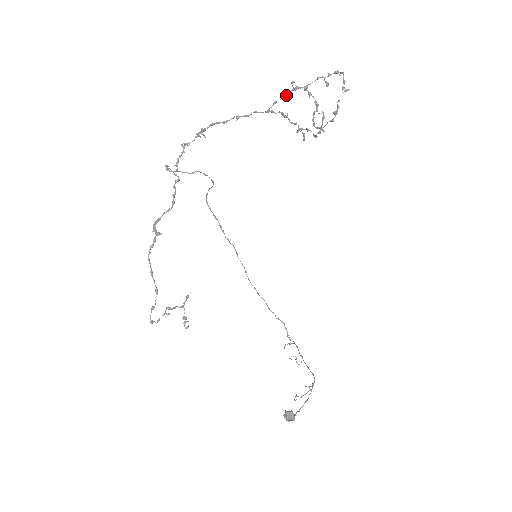
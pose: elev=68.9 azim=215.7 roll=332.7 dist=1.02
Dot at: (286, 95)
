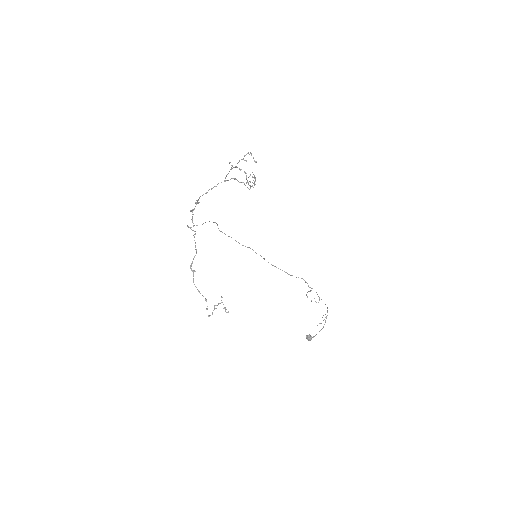
Dot at: (228, 173)
